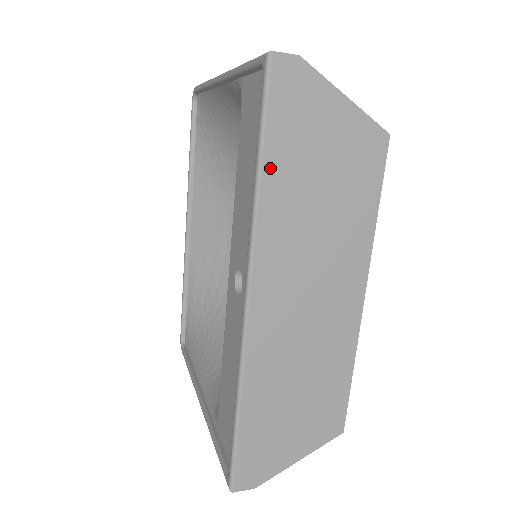
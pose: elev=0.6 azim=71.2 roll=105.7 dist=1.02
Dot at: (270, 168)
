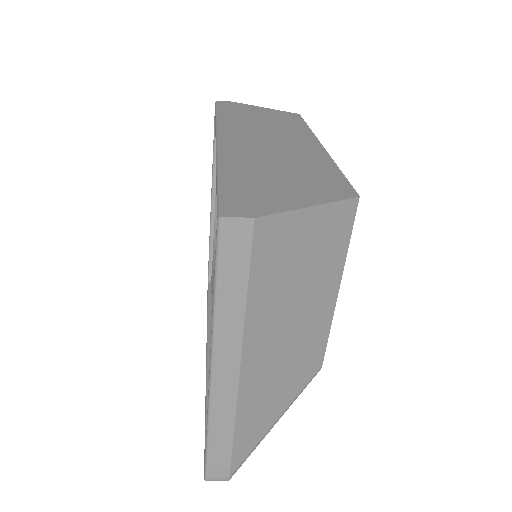
Dot at: (224, 115)
